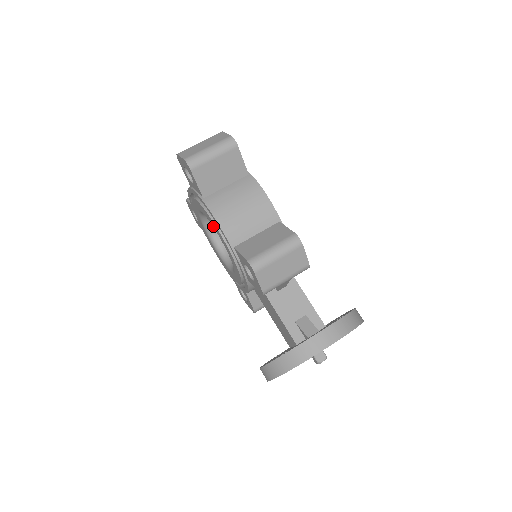
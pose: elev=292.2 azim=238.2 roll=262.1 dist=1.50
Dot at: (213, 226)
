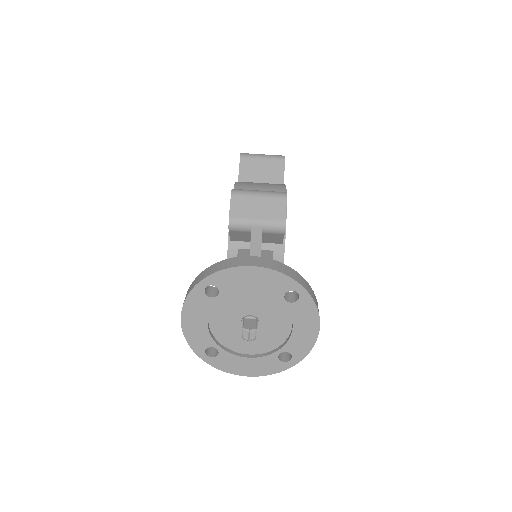
Dot at: occluded
